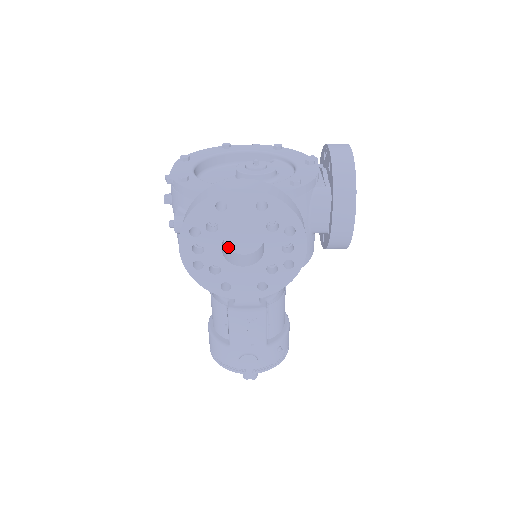
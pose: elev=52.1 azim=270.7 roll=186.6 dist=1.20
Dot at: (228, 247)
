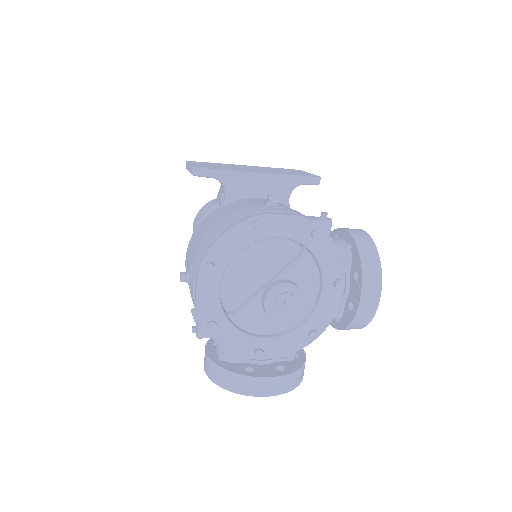
Dot at: occluded
